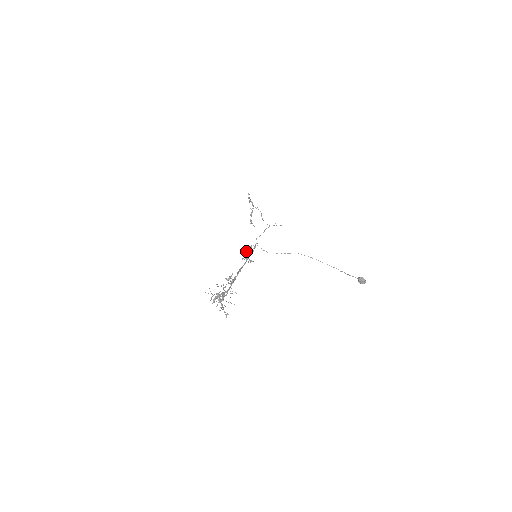
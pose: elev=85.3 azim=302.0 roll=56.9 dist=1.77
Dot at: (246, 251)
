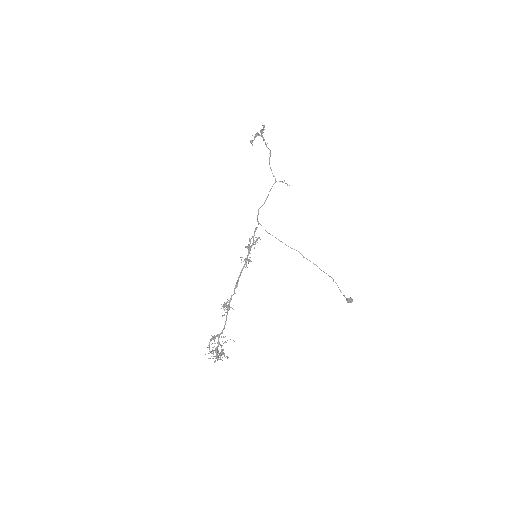
Dot at: (246, 247)
